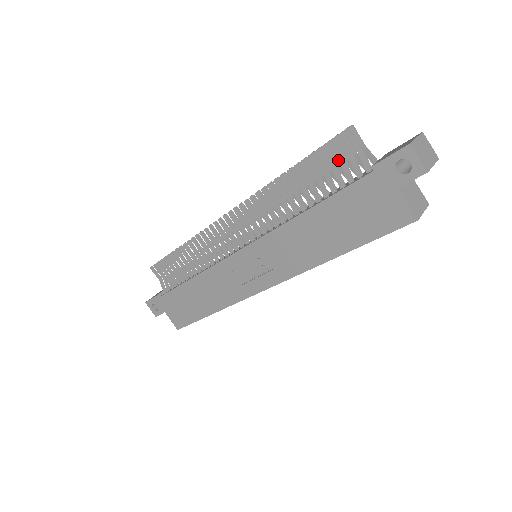
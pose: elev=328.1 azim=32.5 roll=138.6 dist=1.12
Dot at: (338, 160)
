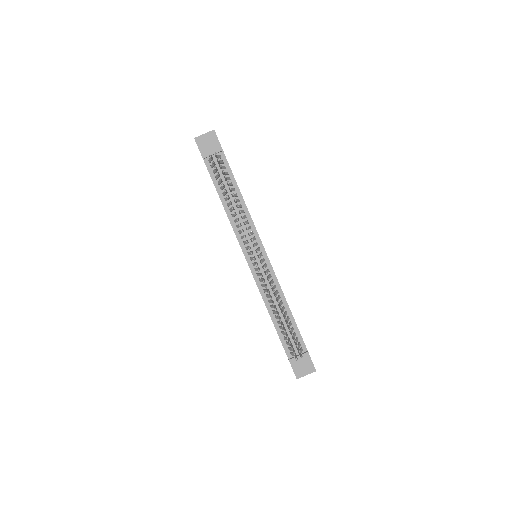
Dot at: (290, 344)
